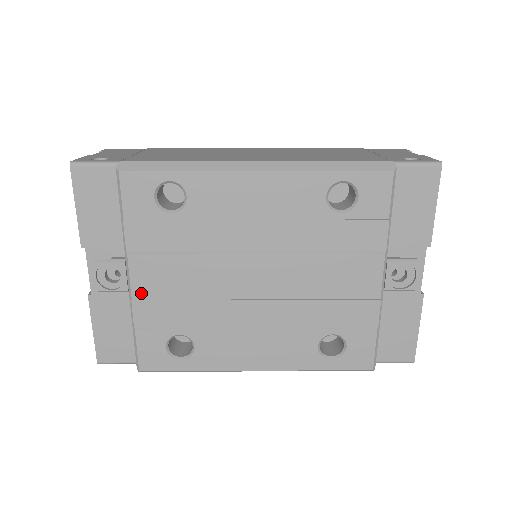
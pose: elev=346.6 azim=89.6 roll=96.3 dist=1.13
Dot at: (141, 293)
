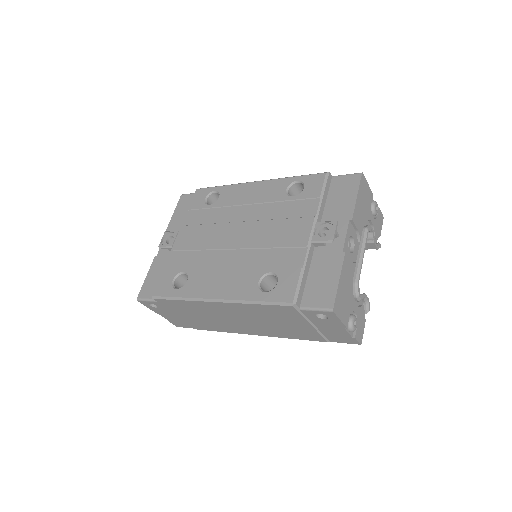
Dot at: (177, 247)
